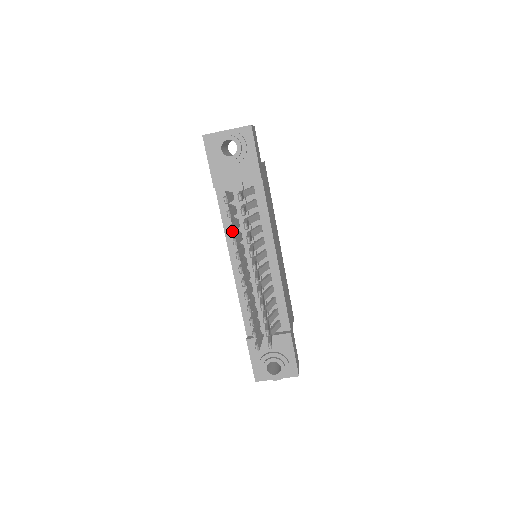
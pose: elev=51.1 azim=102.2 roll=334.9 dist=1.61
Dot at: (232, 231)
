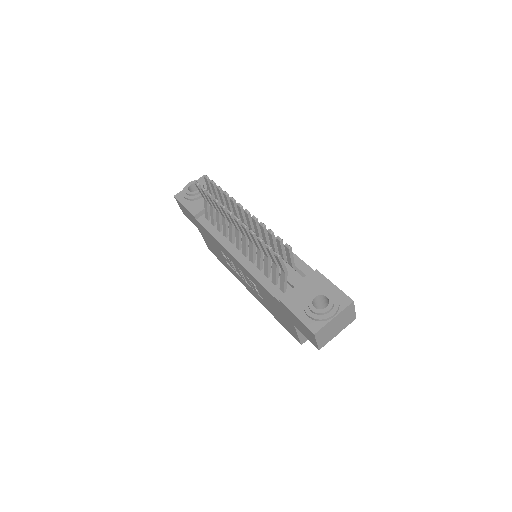
Dot at: (210, 194)
